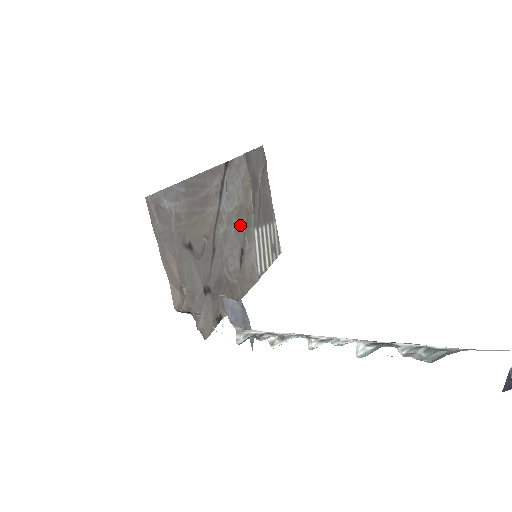
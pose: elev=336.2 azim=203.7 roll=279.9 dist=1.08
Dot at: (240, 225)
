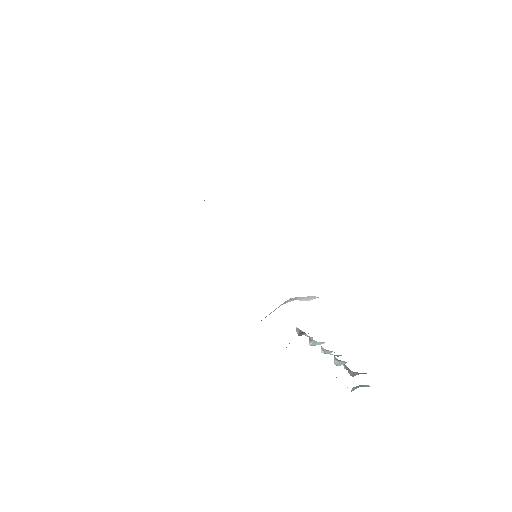
Dot at: occluded
